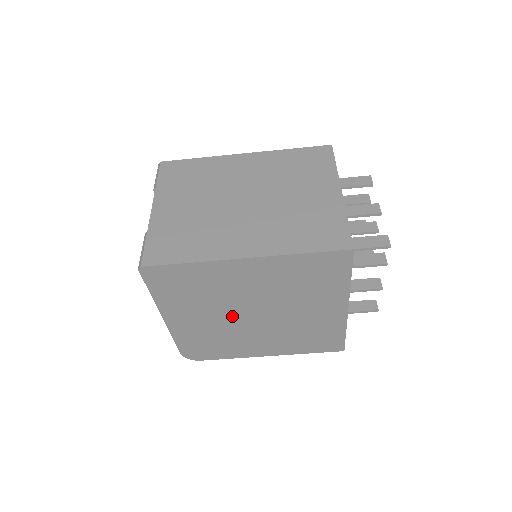
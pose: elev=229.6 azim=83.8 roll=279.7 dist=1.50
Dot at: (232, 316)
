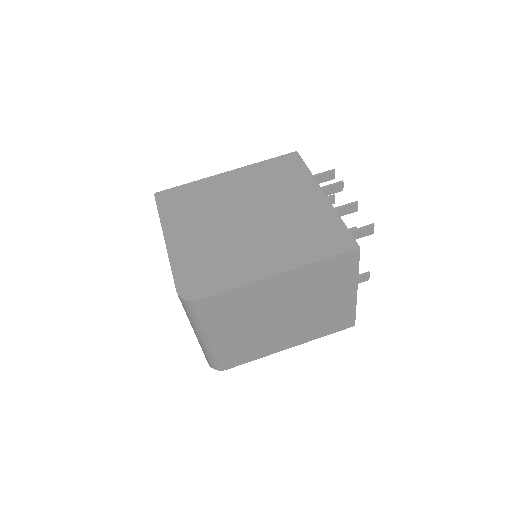
Dot at: (226, 224)
